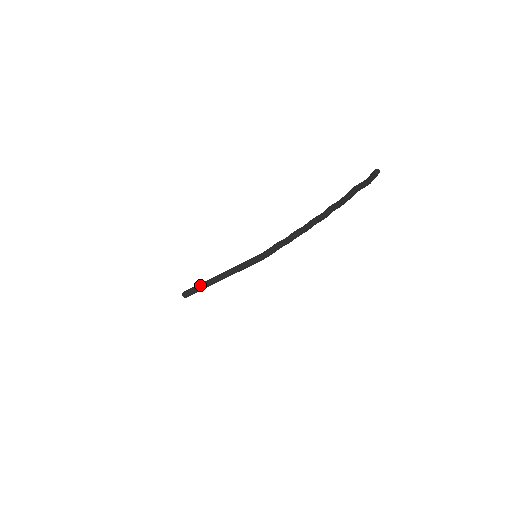
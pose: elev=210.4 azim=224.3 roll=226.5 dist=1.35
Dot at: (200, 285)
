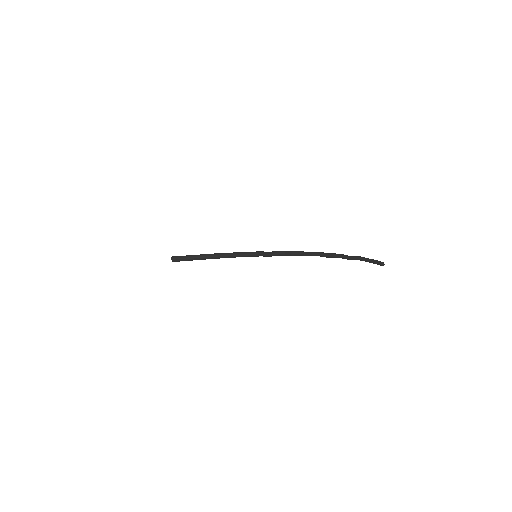
Dot at: (193, 258)
